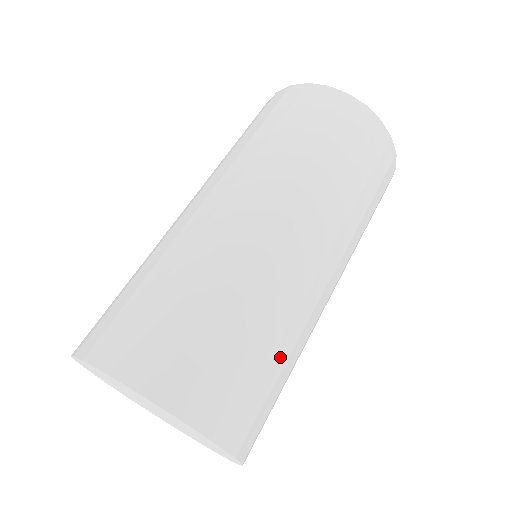
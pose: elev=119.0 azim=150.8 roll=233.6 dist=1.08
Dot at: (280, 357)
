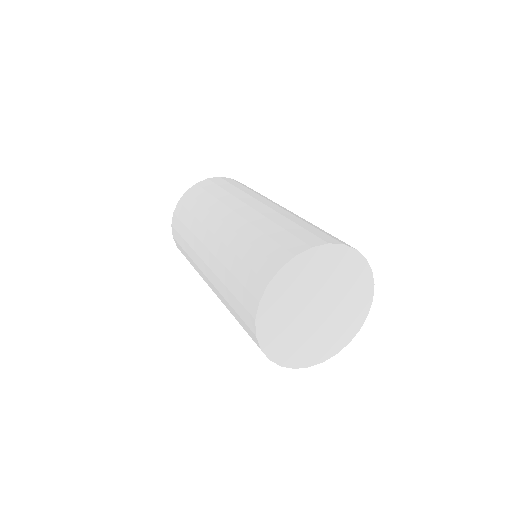
Dot at: occluded
